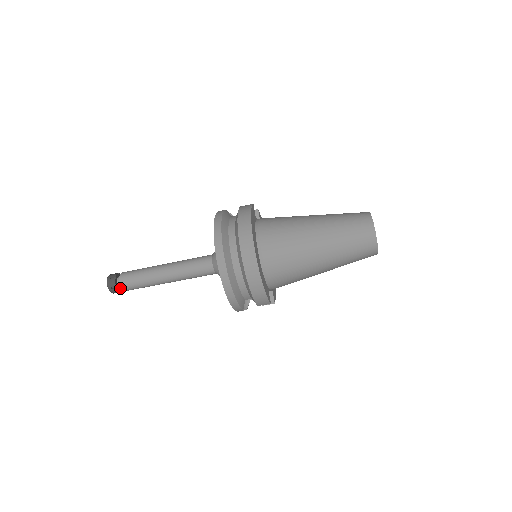
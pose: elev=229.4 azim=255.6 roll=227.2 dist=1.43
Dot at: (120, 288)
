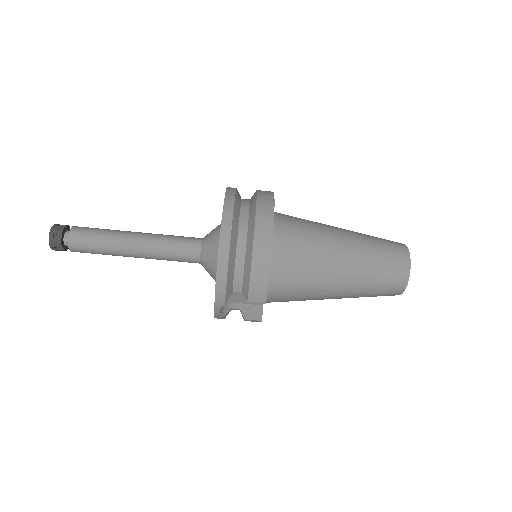
Dot at: (64, 244)
